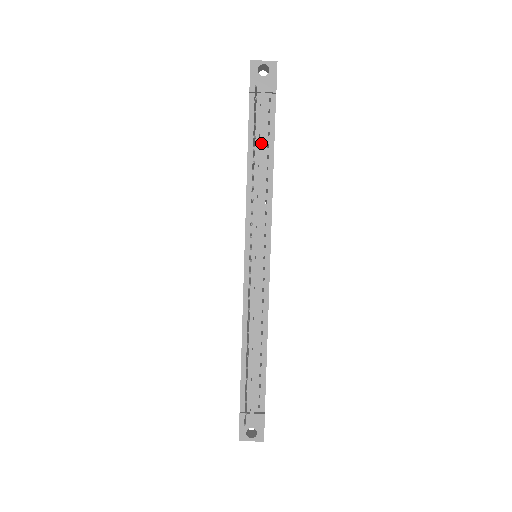
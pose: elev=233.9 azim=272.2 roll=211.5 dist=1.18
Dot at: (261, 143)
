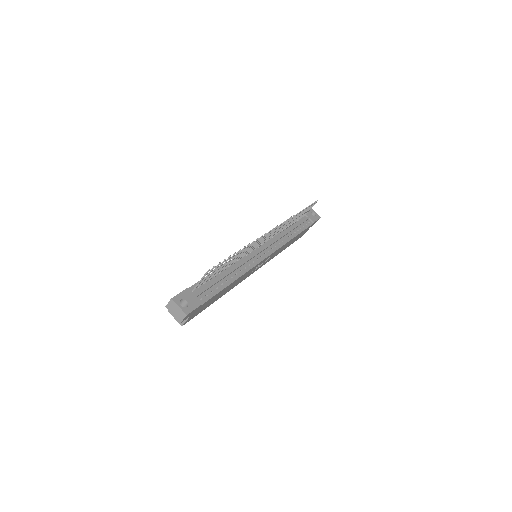
Dot at: (297, 226)
